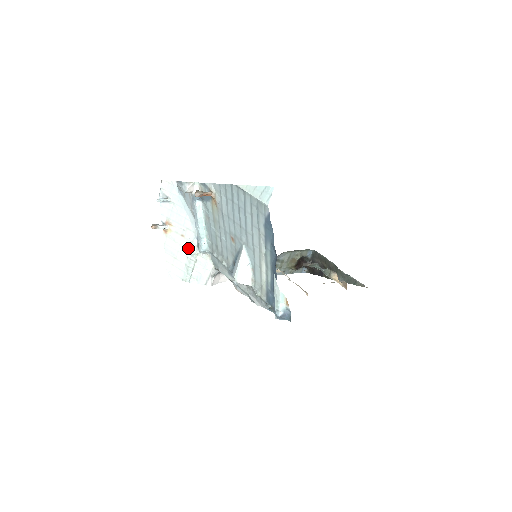
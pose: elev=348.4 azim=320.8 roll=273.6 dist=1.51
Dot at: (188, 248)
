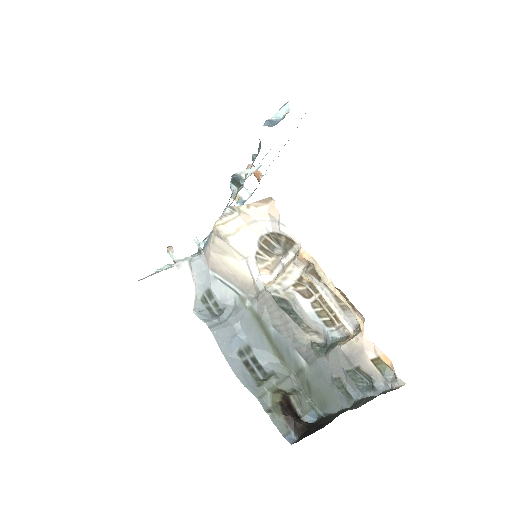
Dot at: occluded
